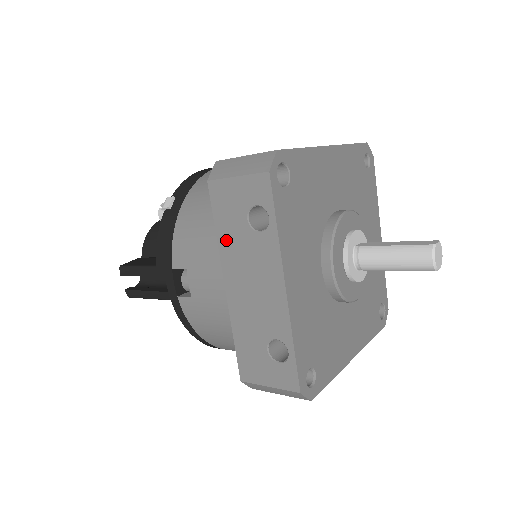
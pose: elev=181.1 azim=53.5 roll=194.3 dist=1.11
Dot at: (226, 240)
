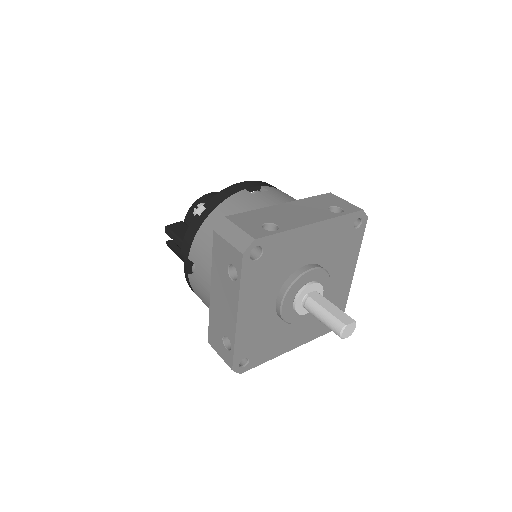
Dot at: (216, 269)
